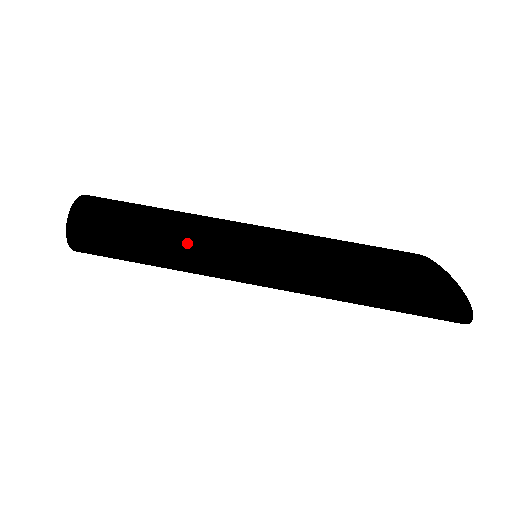
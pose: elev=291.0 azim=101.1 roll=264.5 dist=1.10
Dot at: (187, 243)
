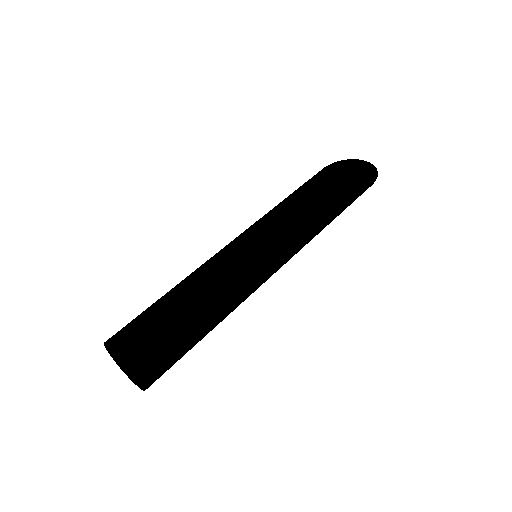
Dot at: (220, 279)
